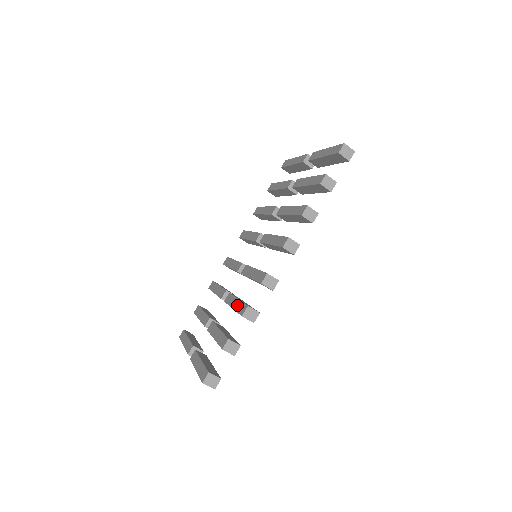
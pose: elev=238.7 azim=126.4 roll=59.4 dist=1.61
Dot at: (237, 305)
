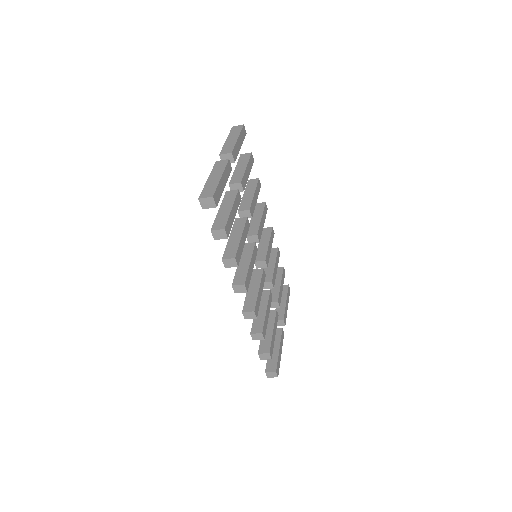
Dot at: occluded
